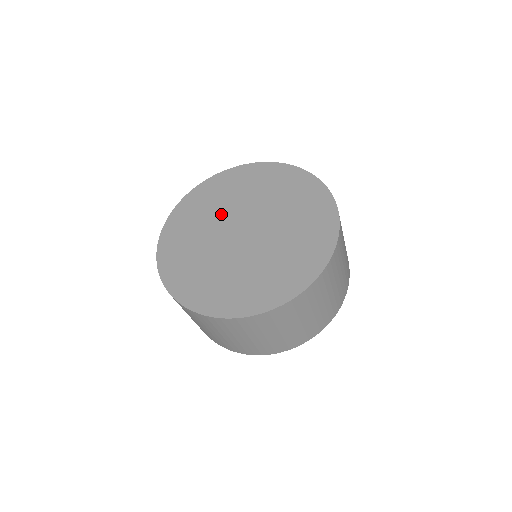
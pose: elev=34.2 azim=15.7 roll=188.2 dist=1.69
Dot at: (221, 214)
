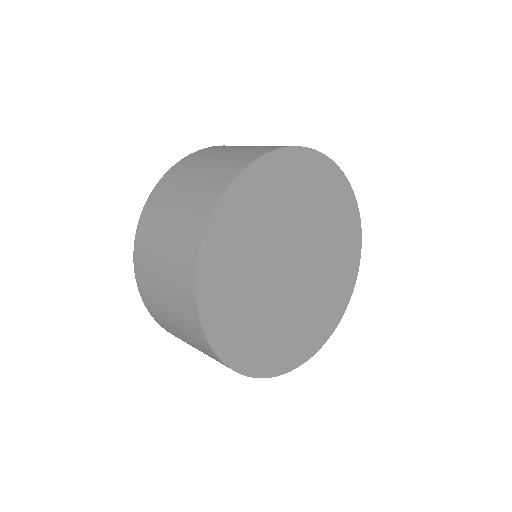
Dot at: (276, 231)
